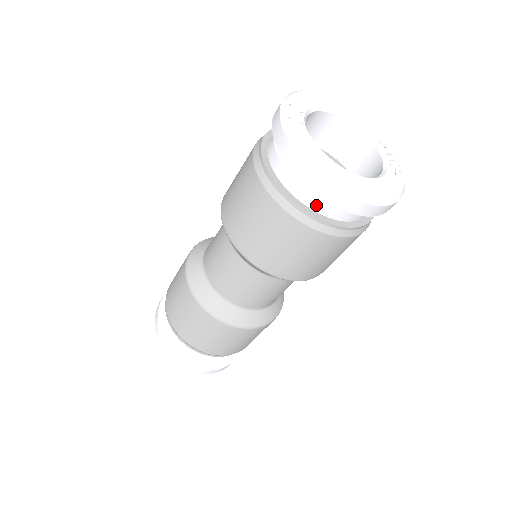
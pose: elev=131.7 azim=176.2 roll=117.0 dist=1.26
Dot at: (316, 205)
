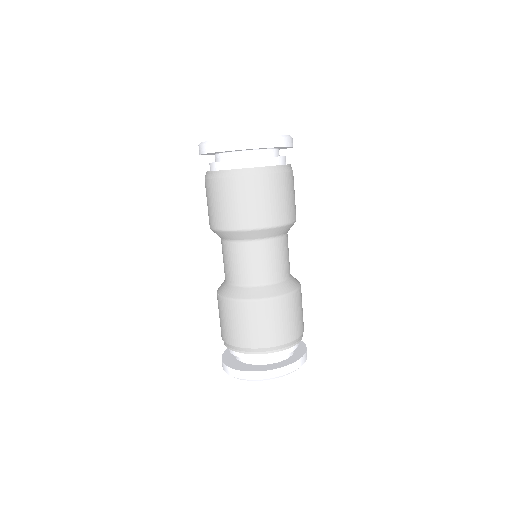
Dot at: (214, 167)
